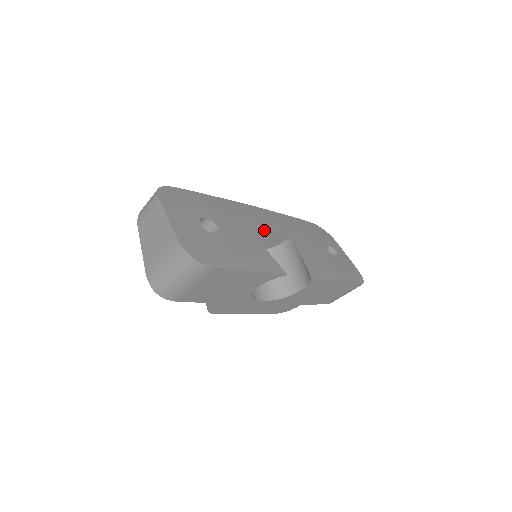
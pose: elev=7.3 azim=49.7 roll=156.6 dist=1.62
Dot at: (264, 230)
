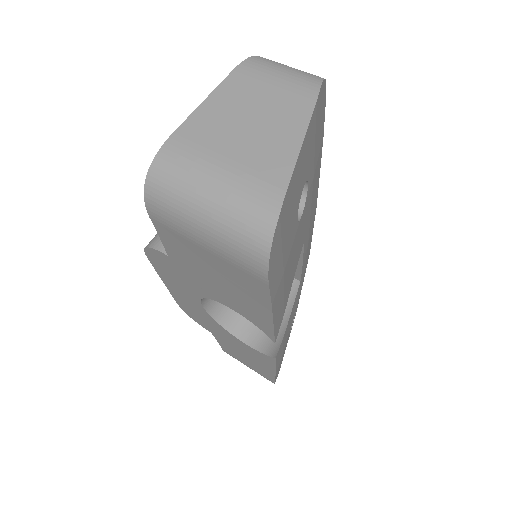
Dot at: occluded
